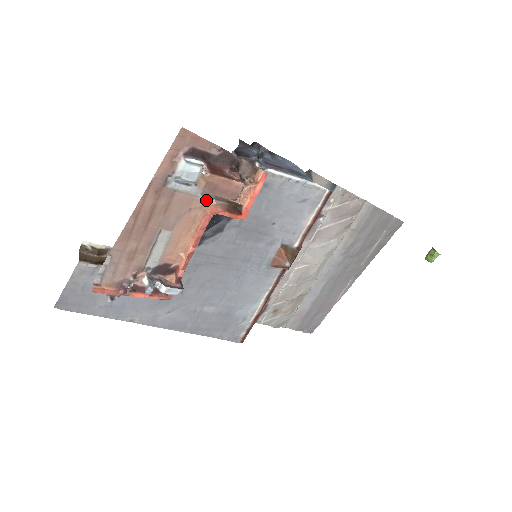
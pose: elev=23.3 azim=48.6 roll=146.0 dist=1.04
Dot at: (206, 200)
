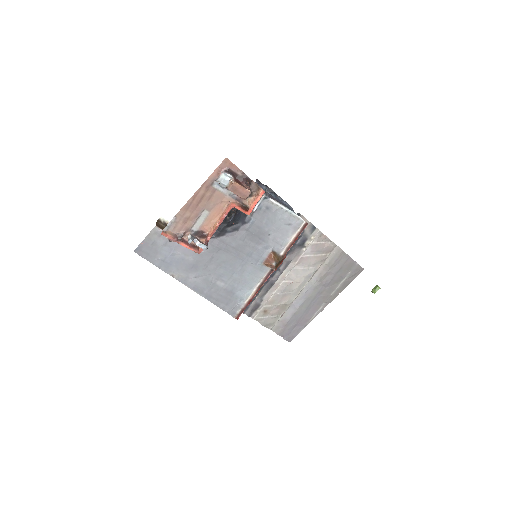
Dot at: (231, 199)
